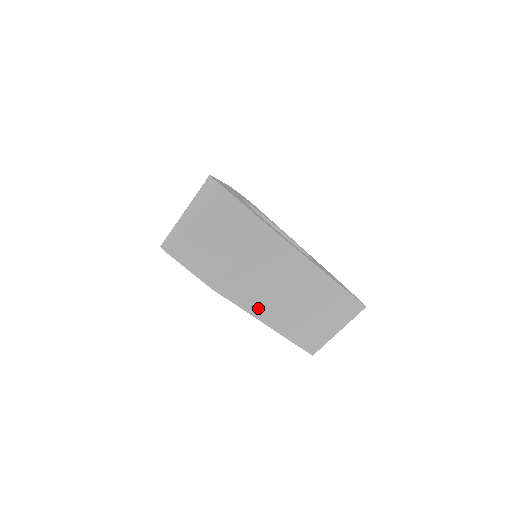
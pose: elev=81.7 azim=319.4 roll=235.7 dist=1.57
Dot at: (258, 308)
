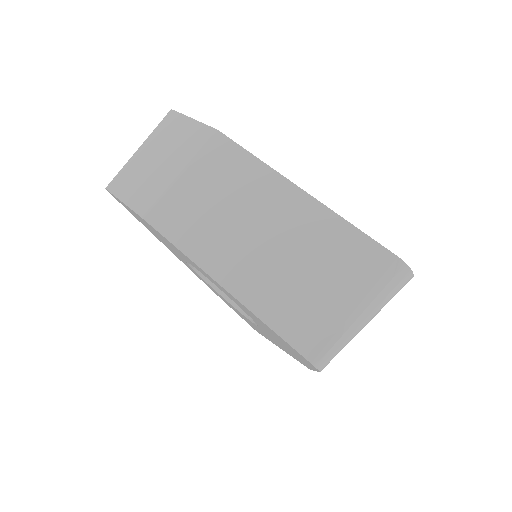
Dot at: (206, 253)
